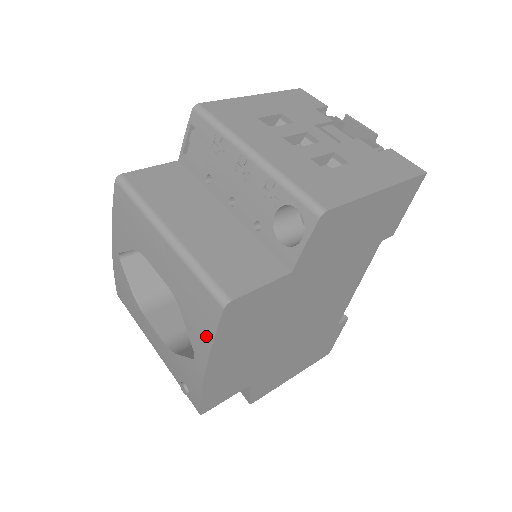
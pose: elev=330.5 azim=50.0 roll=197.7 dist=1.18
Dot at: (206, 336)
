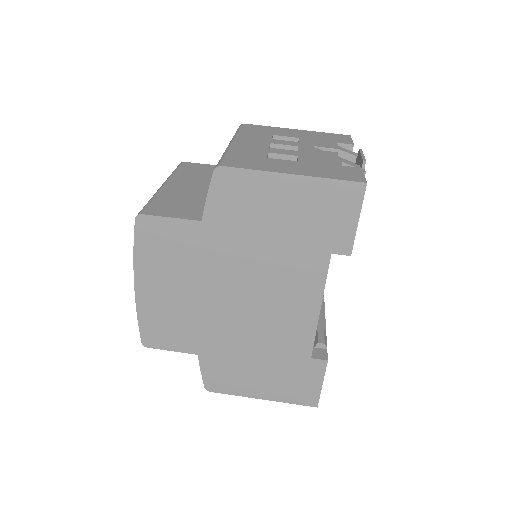
Dot at: occluded
